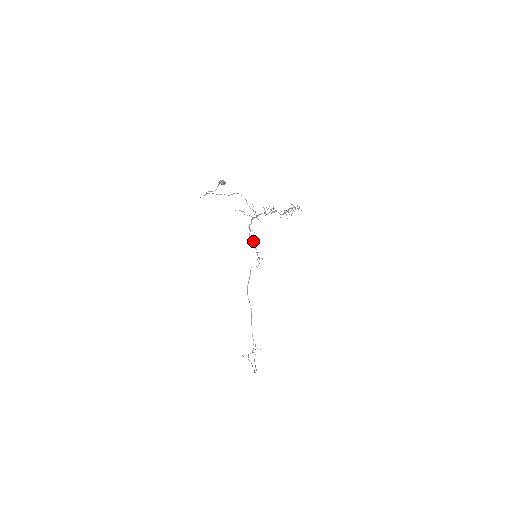
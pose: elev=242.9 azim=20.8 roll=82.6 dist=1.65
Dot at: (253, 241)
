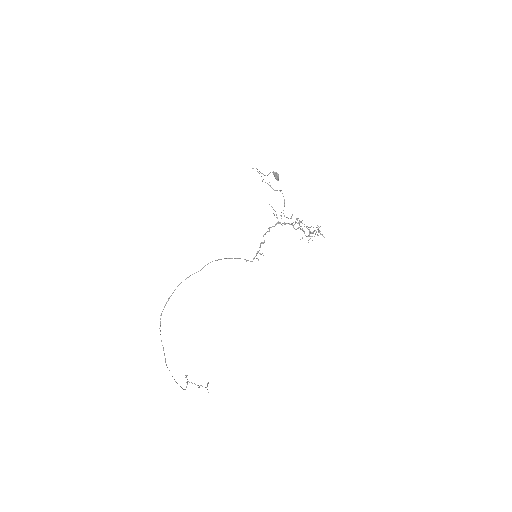
Dot at: (264, 242)
